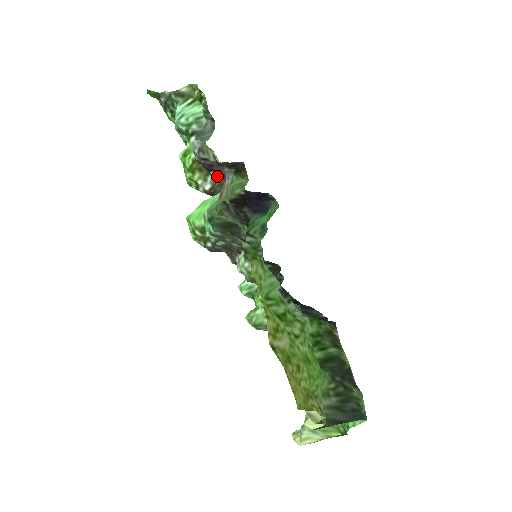
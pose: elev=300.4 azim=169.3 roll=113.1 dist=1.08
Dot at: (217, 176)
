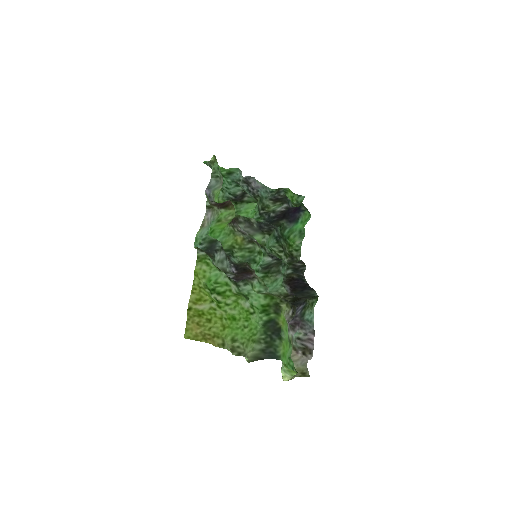
Dot at: occluded
